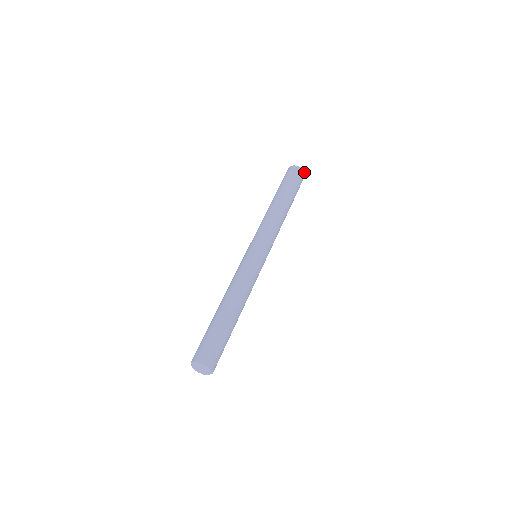
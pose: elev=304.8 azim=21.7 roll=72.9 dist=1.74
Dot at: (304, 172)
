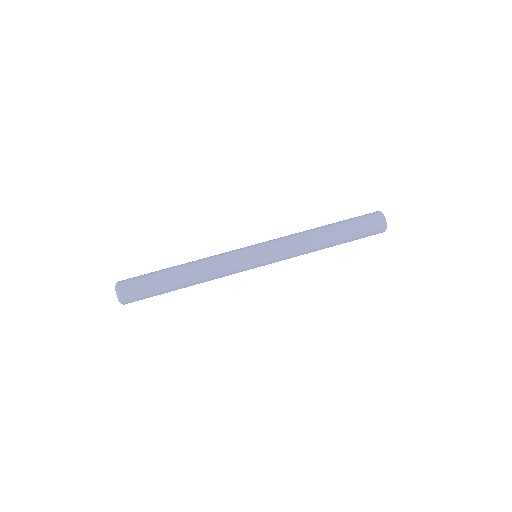
Dot at: (384, 231)
